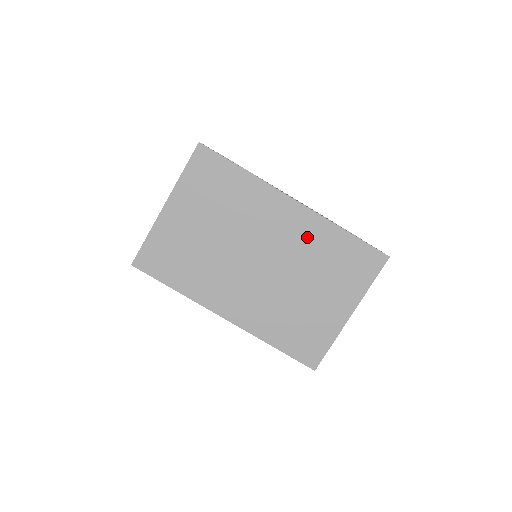
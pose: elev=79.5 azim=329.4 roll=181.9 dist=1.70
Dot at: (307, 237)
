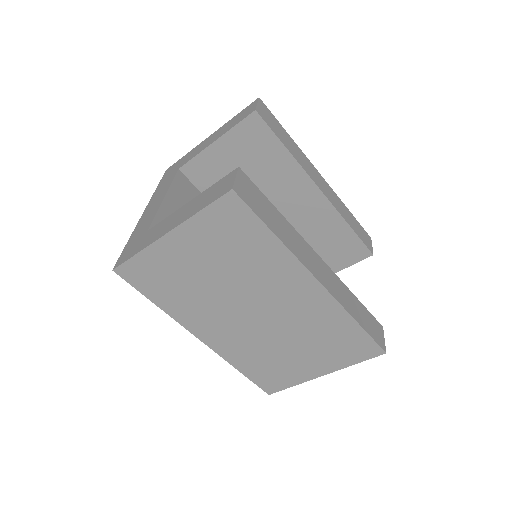
Dot at: (314, 313)
